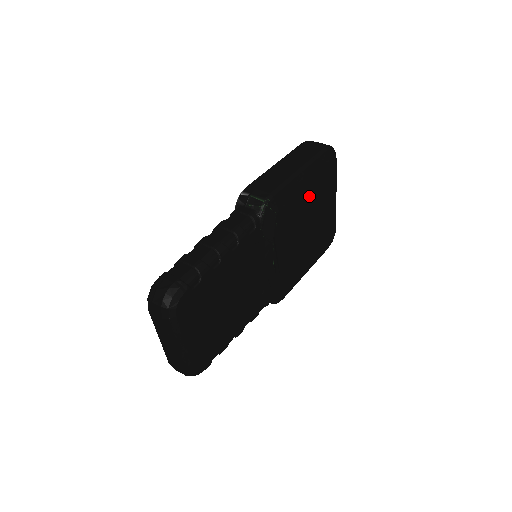
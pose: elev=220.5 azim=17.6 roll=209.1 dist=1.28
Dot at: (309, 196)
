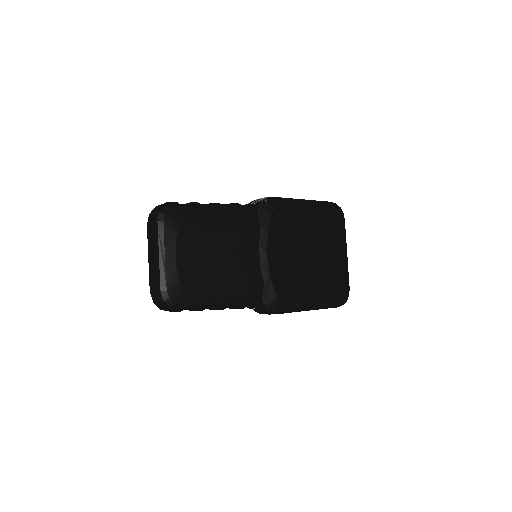
Dot at: (311, 224)
